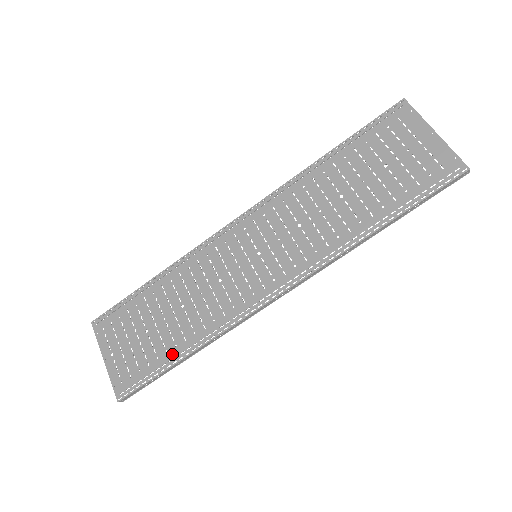
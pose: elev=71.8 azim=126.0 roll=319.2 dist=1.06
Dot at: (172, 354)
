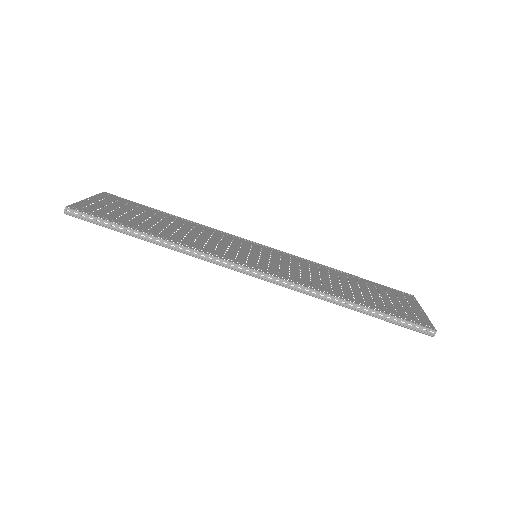
Dot at: (141, 228)
